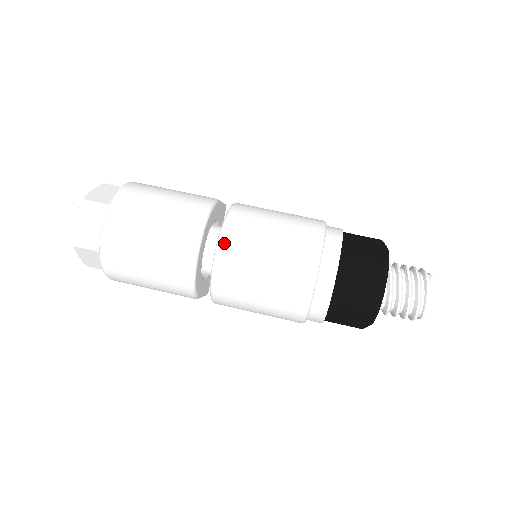
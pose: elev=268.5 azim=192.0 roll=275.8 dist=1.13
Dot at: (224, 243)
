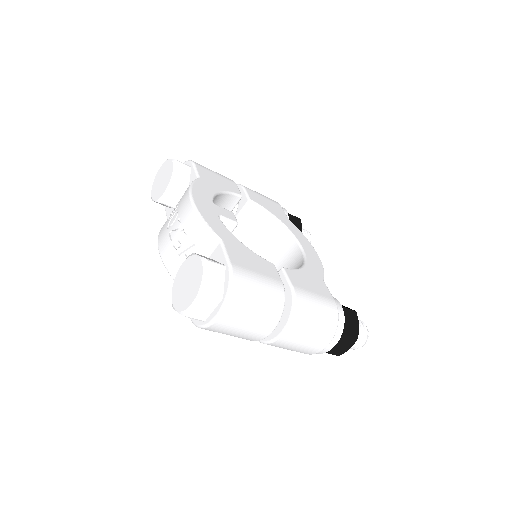
Dot at: (289, 331)
